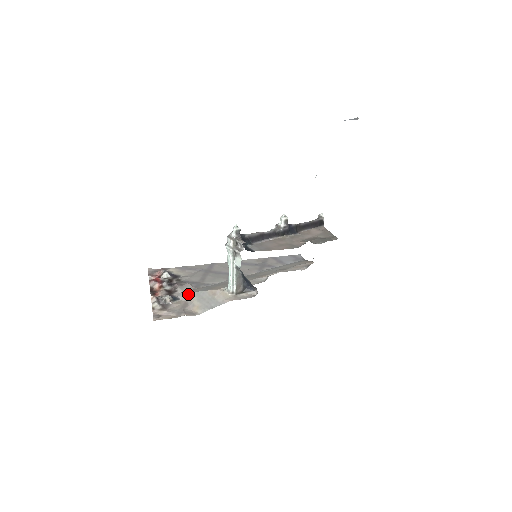
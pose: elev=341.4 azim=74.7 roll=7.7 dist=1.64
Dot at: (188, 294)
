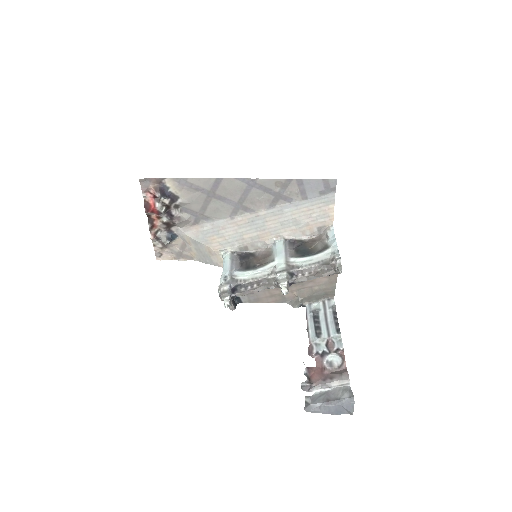
Dot at: (186, 237)
